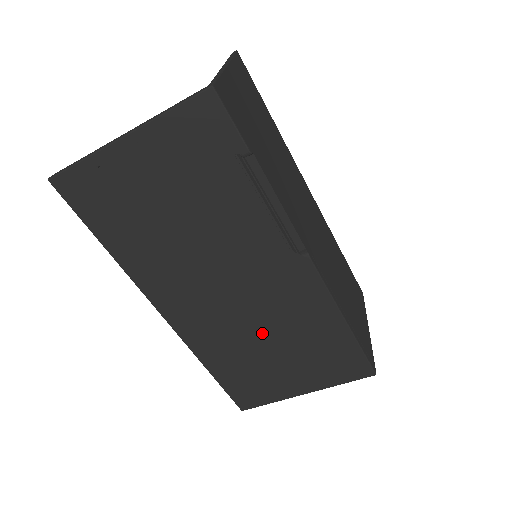
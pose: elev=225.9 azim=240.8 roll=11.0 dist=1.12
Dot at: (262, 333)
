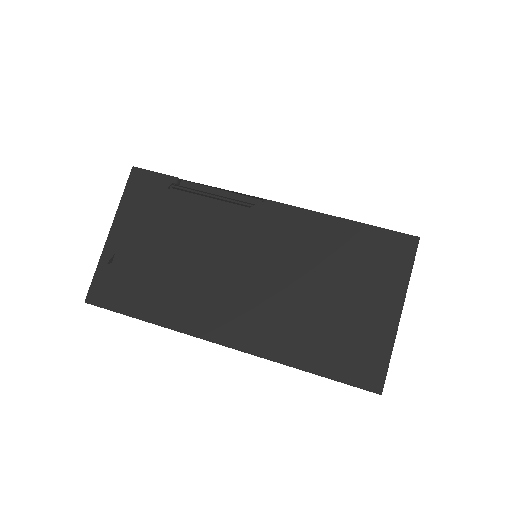
Dot at: (303, 287)
